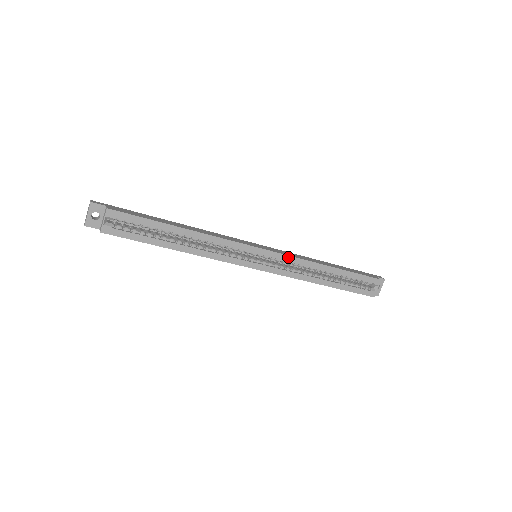
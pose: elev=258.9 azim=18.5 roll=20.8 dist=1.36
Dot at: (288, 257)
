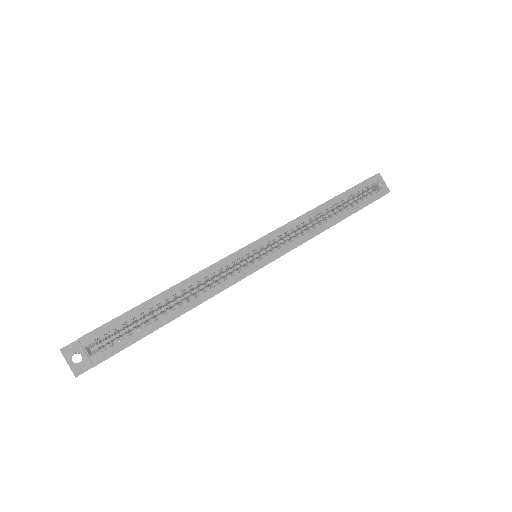
Dot at: (282, 228)
